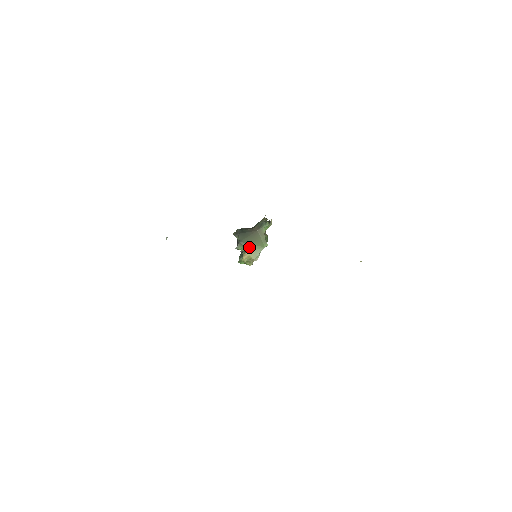
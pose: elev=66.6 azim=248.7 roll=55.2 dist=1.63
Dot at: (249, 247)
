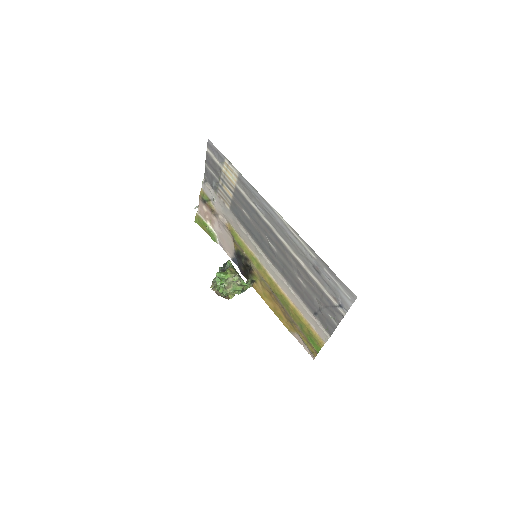
Dot at: (235, 270)
